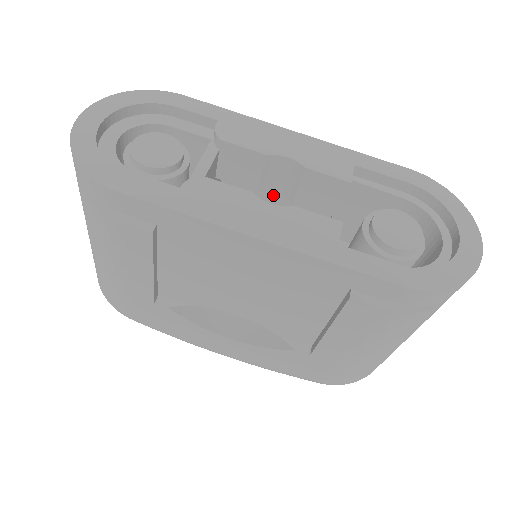
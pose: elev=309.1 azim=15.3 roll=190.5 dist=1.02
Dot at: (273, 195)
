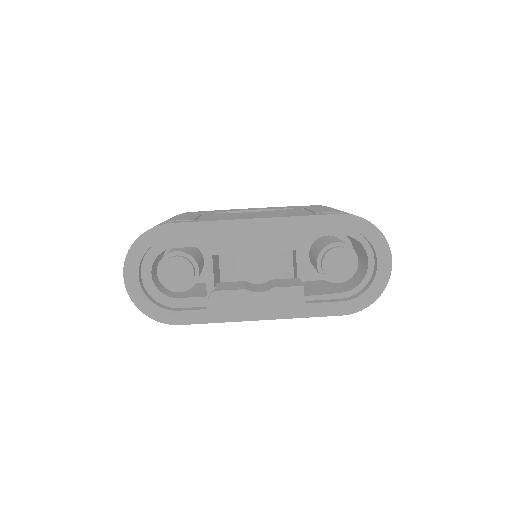
Dot at: occluded
